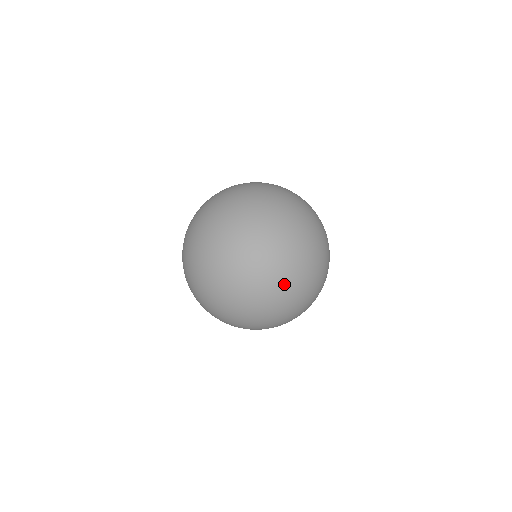
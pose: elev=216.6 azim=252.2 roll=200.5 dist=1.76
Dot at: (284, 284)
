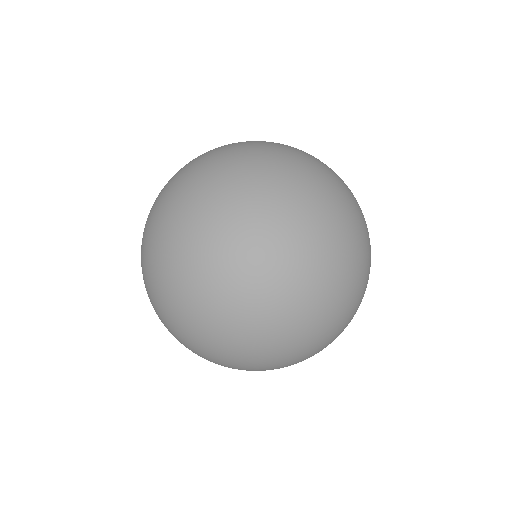
Dot at: (311, 345)
